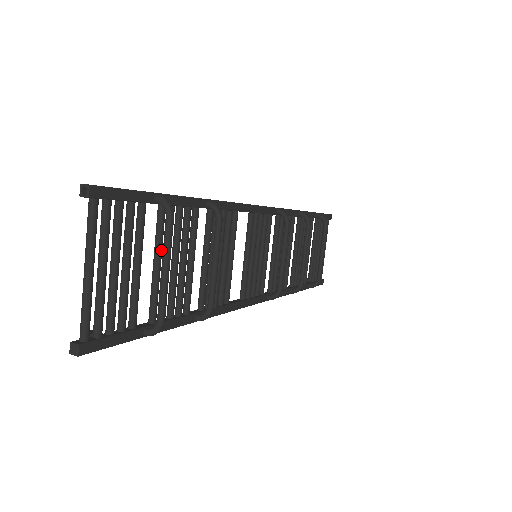
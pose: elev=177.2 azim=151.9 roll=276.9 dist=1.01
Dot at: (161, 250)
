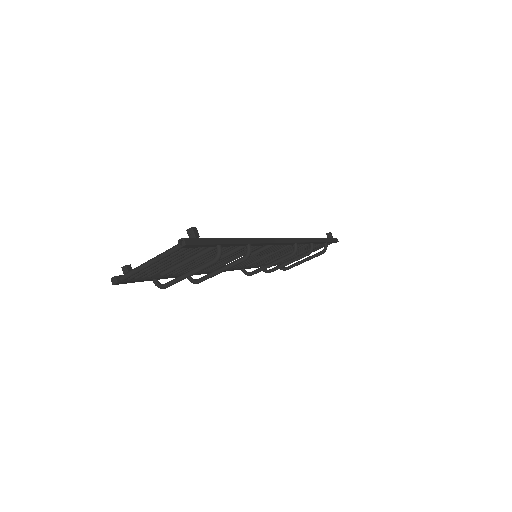
Dot at: occluded
